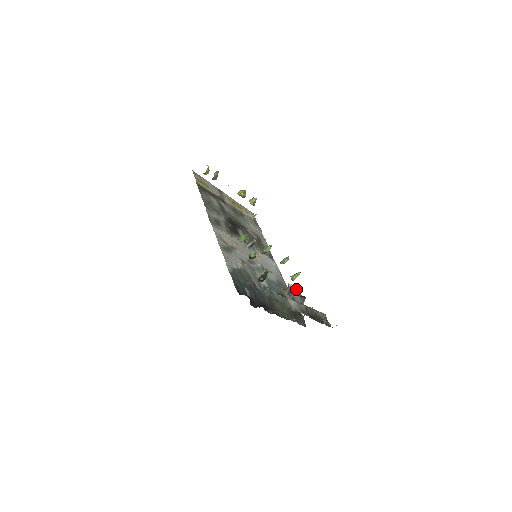
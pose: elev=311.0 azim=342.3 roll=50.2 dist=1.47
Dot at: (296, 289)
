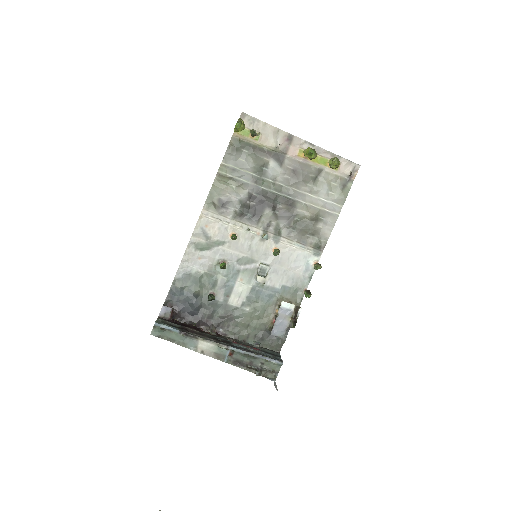
Dot at: (298, 309)
